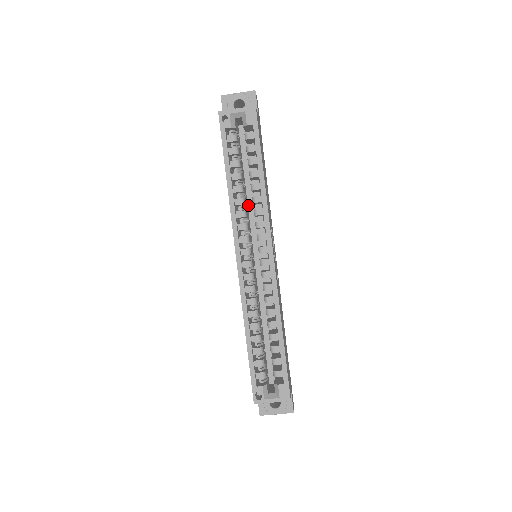
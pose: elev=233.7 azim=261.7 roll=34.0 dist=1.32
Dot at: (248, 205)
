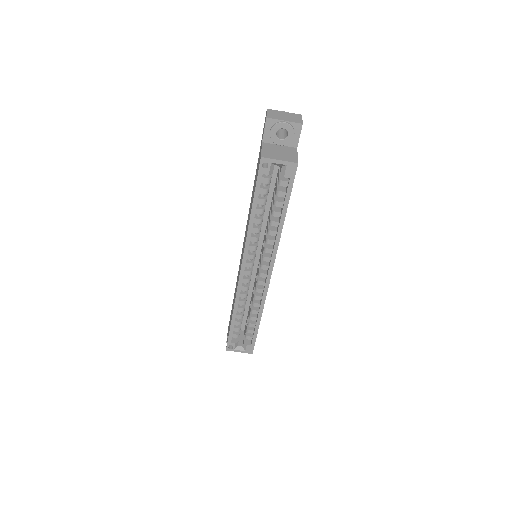
Dot at: occluded
